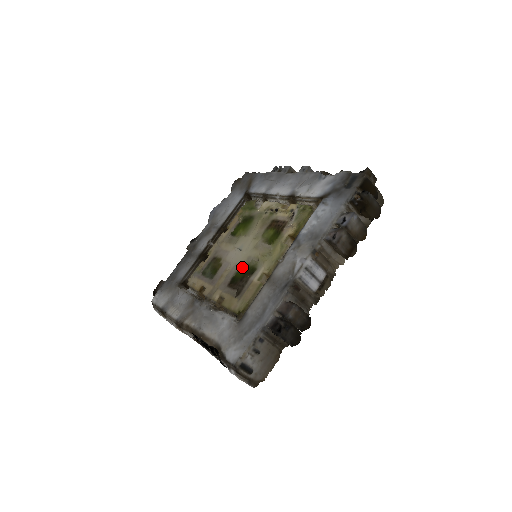
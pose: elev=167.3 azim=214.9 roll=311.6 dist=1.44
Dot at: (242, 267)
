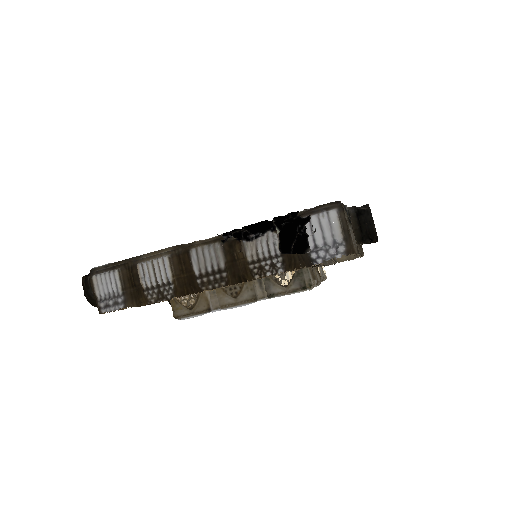
Dot at: occluded
